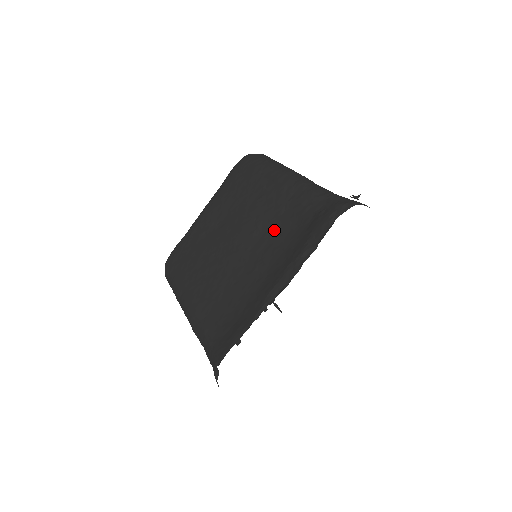
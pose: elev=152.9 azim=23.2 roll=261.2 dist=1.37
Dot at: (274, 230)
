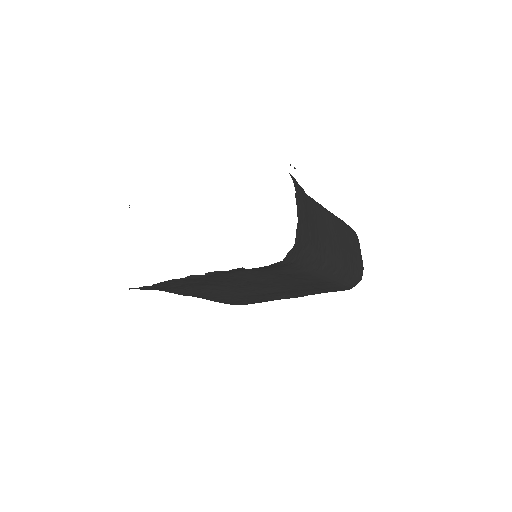
Dot at: occluded
